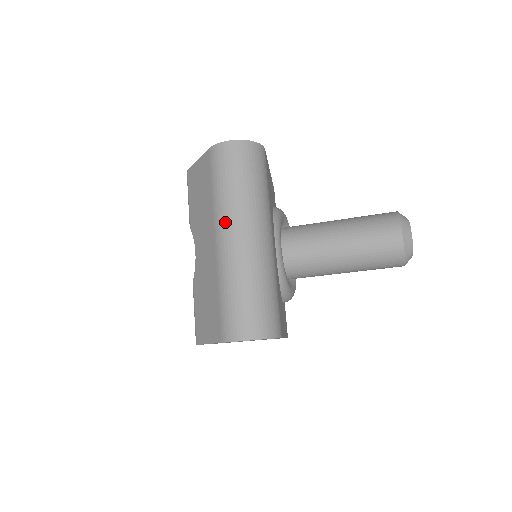
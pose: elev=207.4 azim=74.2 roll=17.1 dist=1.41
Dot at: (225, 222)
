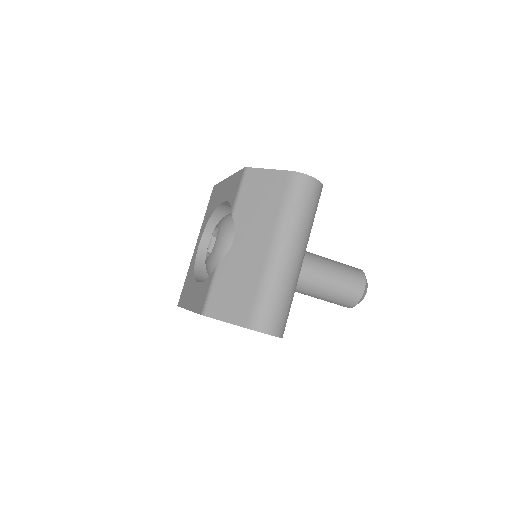
Dot at: (285, 238)
